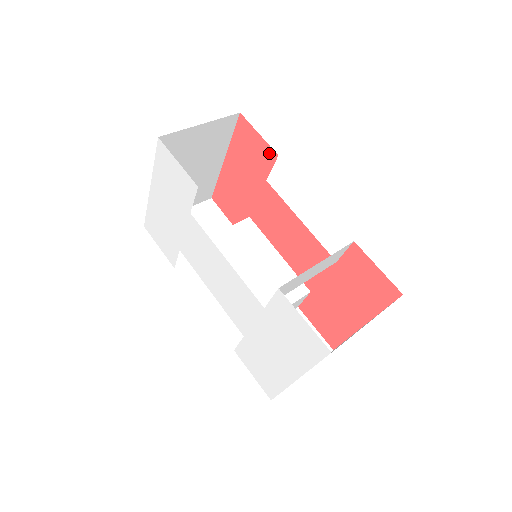
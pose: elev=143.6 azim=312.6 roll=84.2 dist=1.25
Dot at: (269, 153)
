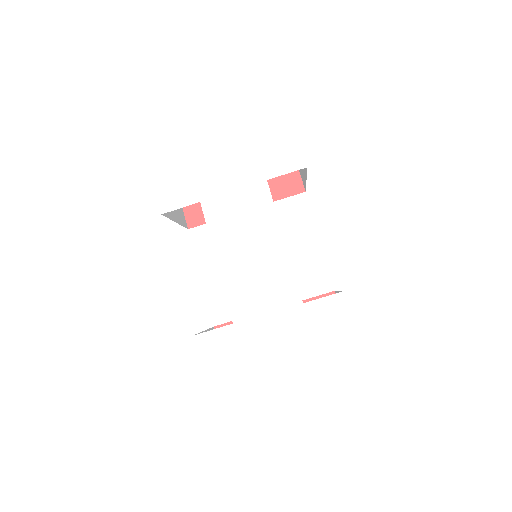
Dot at: (296, 184)
